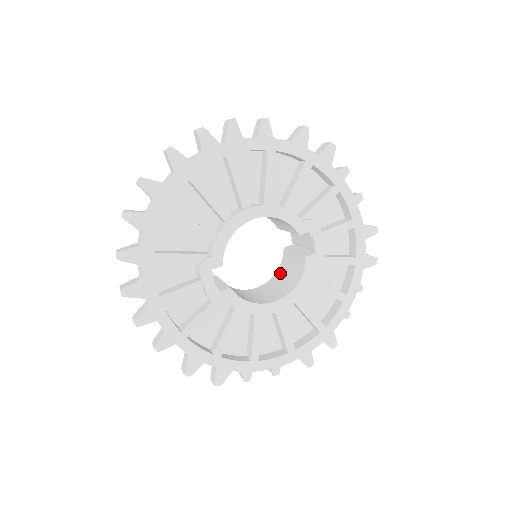
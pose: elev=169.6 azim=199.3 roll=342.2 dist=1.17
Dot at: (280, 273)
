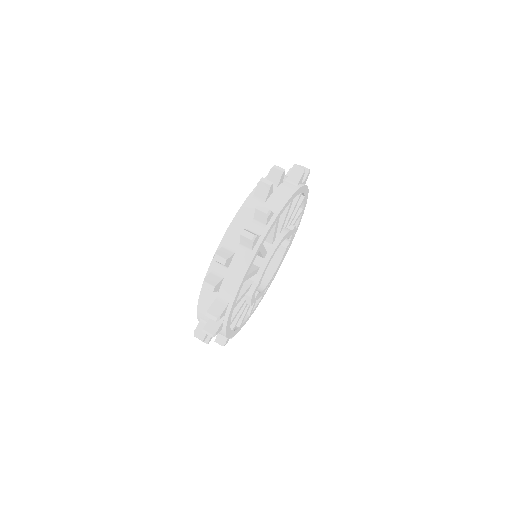
Dot at: occluded
